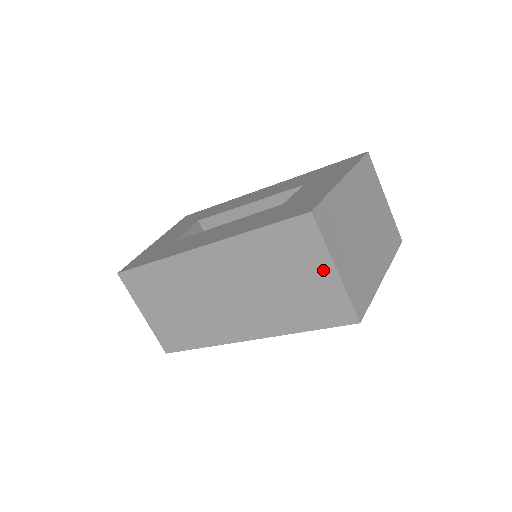
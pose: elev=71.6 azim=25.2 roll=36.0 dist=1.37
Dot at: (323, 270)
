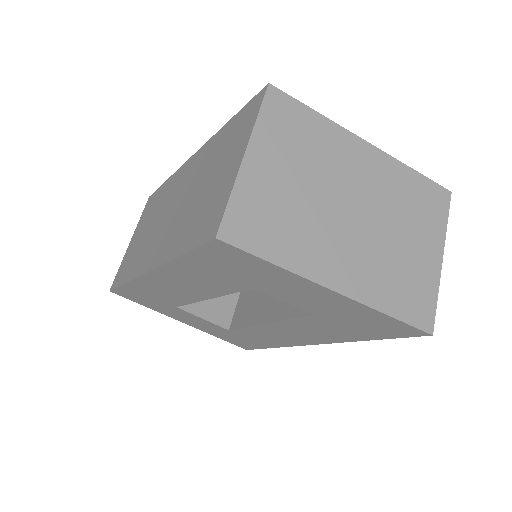
Dot at: (236, 158)
